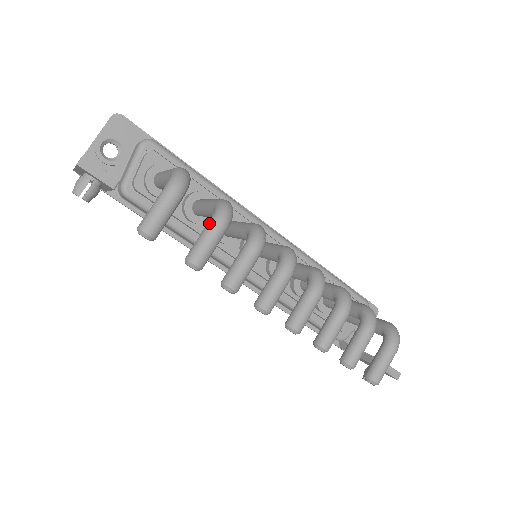
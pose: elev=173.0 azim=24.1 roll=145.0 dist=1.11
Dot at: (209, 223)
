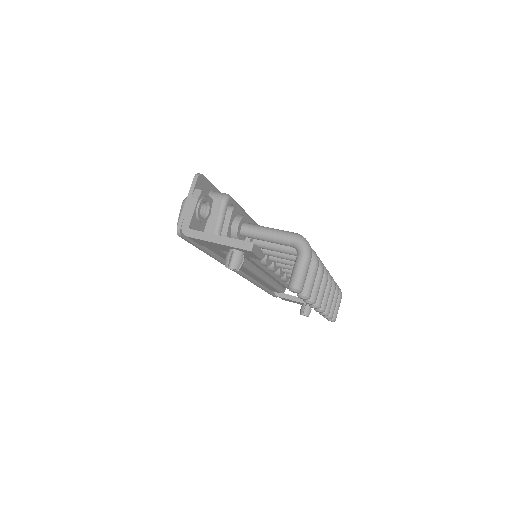
Dot at: (311, 267)
